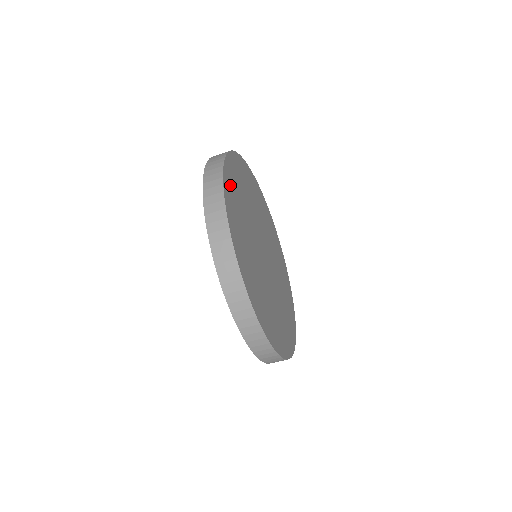
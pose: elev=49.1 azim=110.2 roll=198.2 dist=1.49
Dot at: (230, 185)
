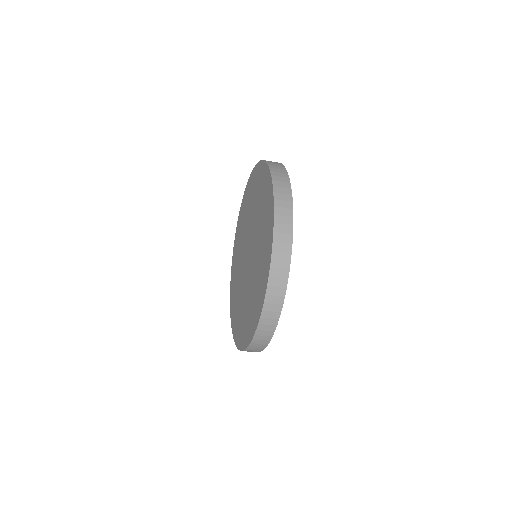
Dot at: occluded
